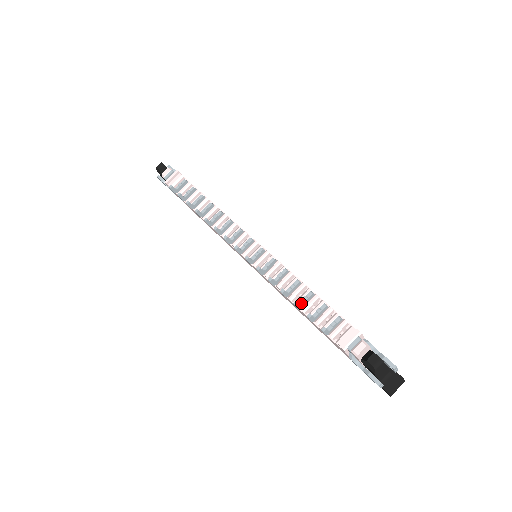
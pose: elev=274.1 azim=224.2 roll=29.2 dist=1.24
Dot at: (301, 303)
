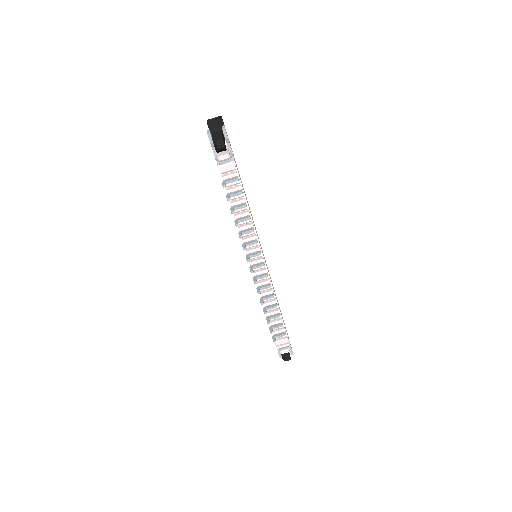
Dot at: (270, 319)
